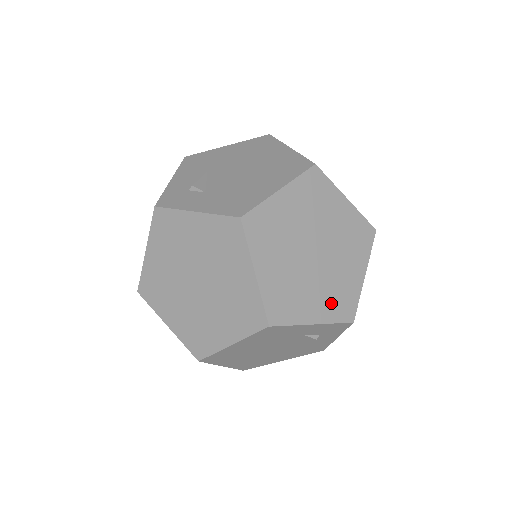
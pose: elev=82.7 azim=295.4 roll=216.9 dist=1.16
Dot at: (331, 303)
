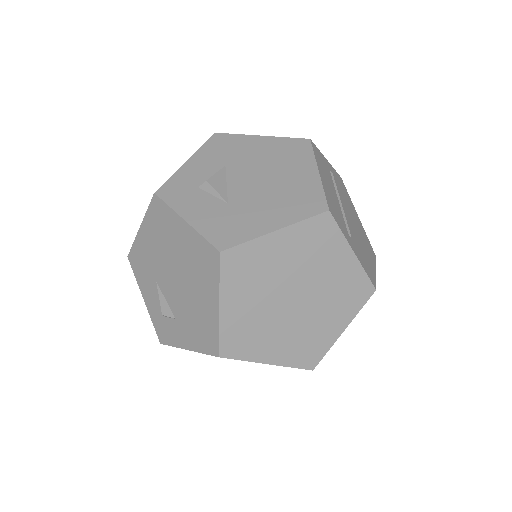
Dot at: (344, 305)
